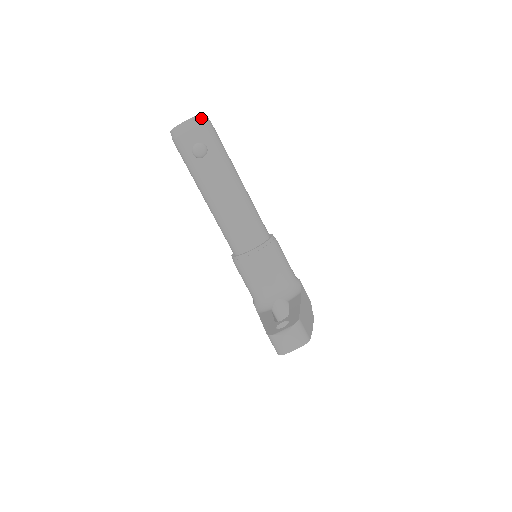
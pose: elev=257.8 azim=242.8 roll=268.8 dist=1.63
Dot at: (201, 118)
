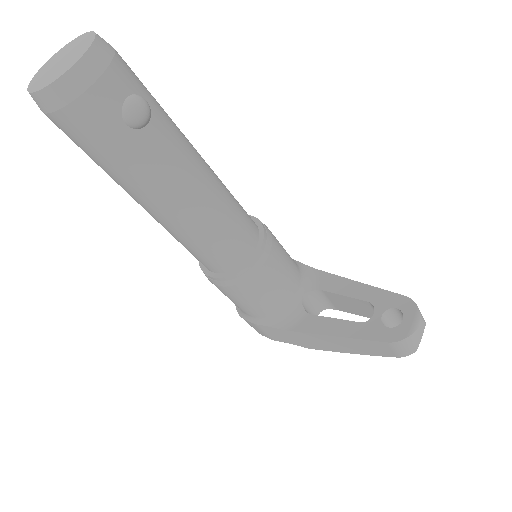
Dot at: (104, 41)
